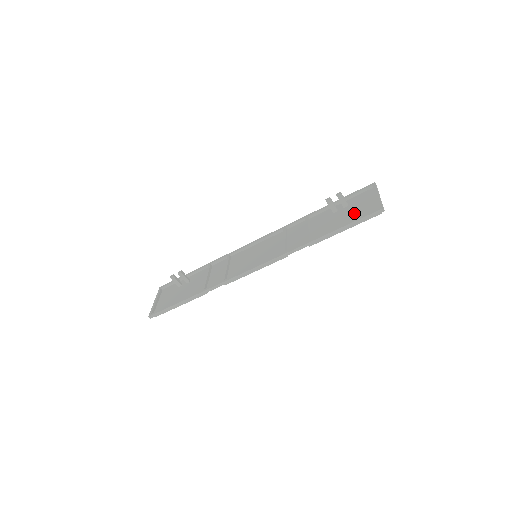
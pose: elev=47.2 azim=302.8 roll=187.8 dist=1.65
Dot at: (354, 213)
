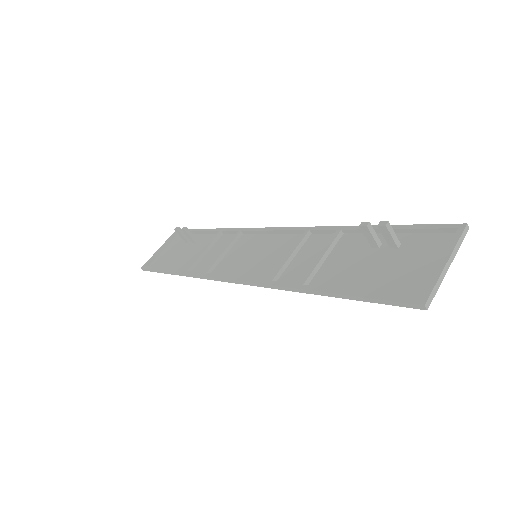
Dot at: (390, 274)
